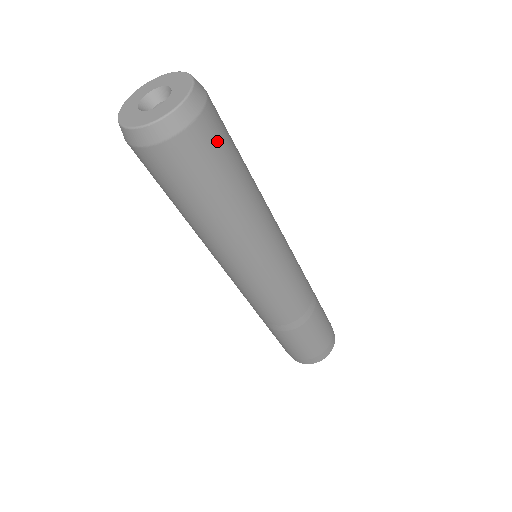
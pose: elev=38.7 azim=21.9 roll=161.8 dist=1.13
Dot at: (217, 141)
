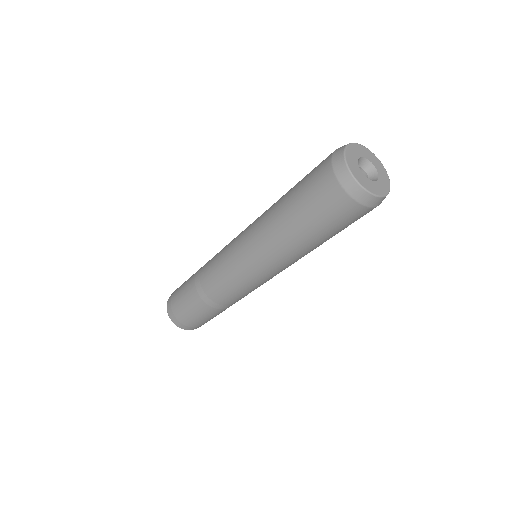
Dot at: occluded
